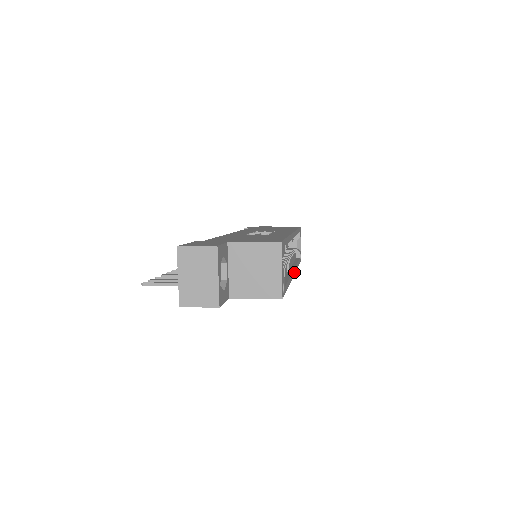
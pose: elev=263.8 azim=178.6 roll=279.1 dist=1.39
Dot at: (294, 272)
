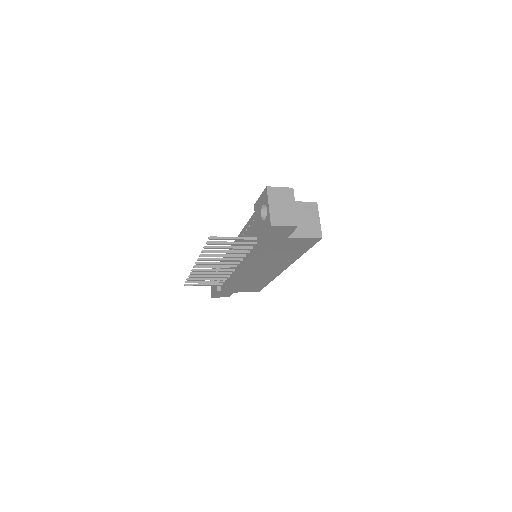
Dot at: occluded
